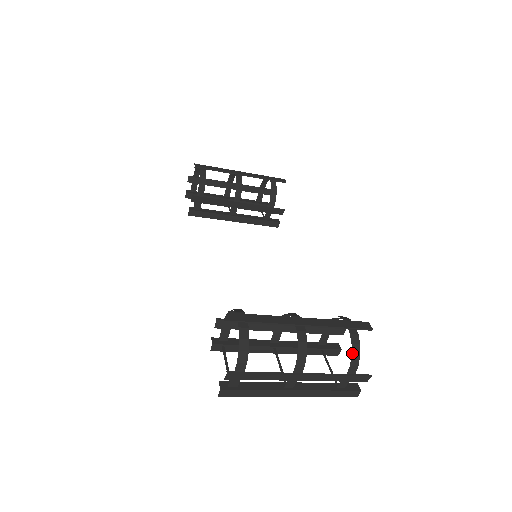
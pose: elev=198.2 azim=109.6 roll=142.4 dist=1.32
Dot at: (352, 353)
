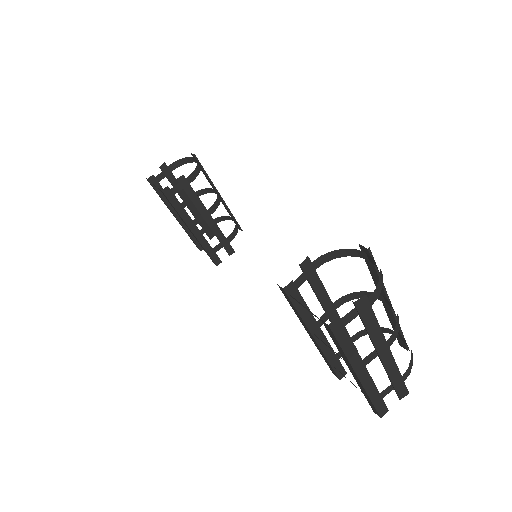
Dot at: (411, 356)
